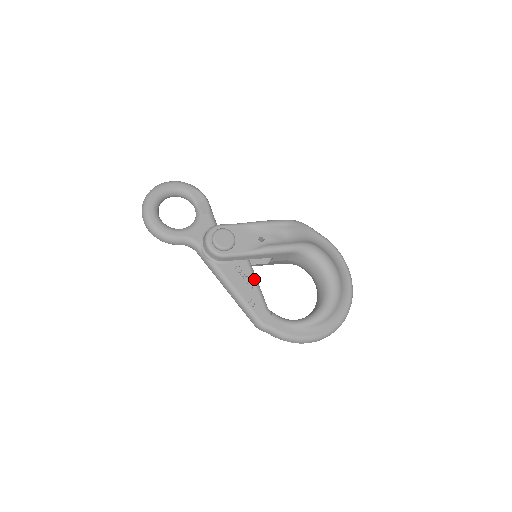
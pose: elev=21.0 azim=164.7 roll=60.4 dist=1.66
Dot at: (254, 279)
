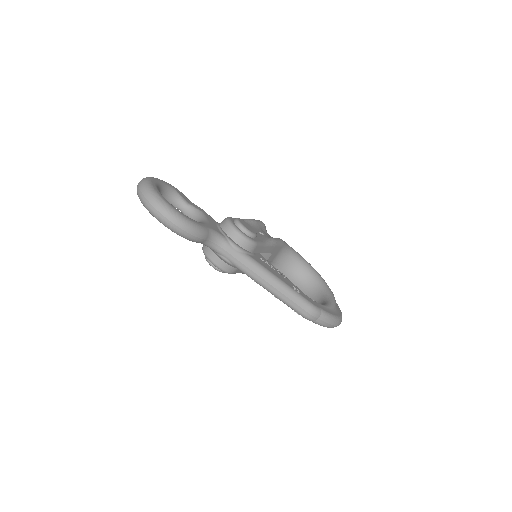
Dot at: occluded
